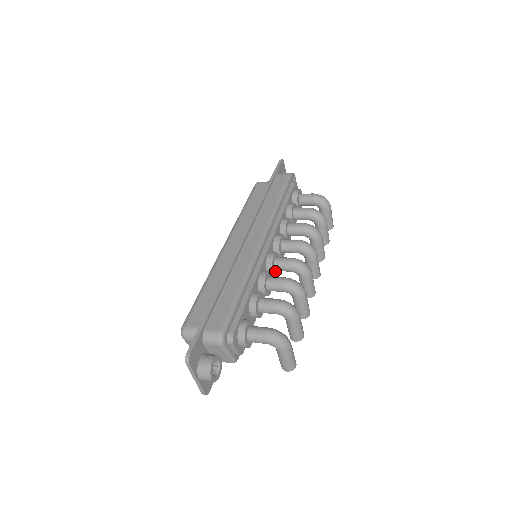
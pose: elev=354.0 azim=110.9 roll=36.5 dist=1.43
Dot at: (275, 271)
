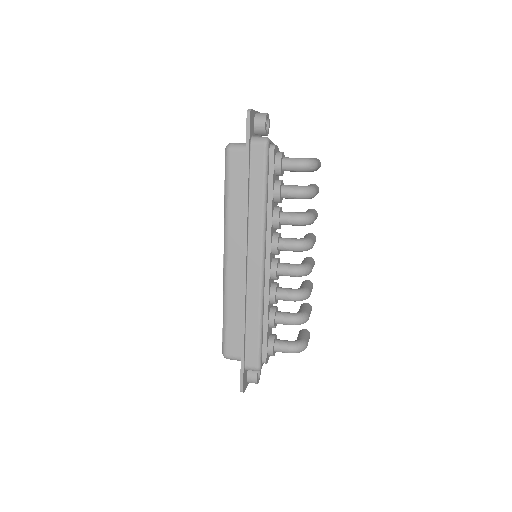
Dot at: occluded
